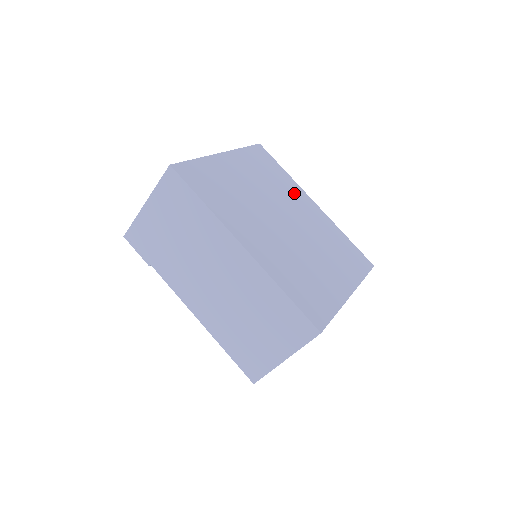
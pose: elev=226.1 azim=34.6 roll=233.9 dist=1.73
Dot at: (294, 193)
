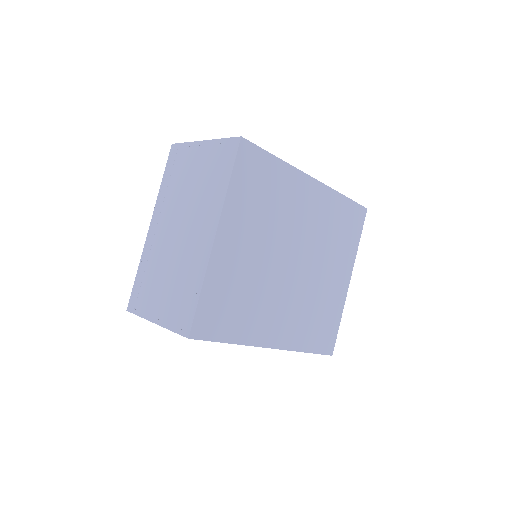
Dot at: (293, 194)
